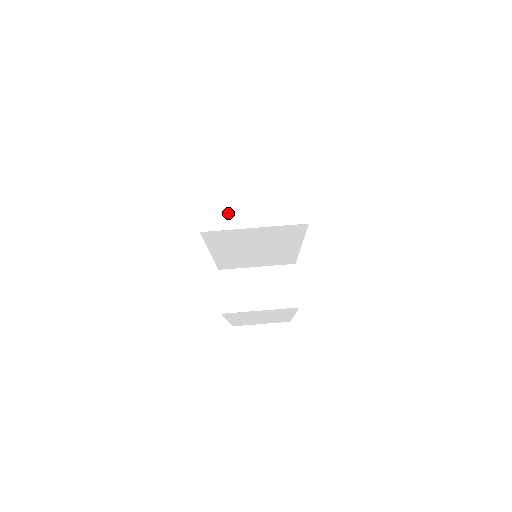
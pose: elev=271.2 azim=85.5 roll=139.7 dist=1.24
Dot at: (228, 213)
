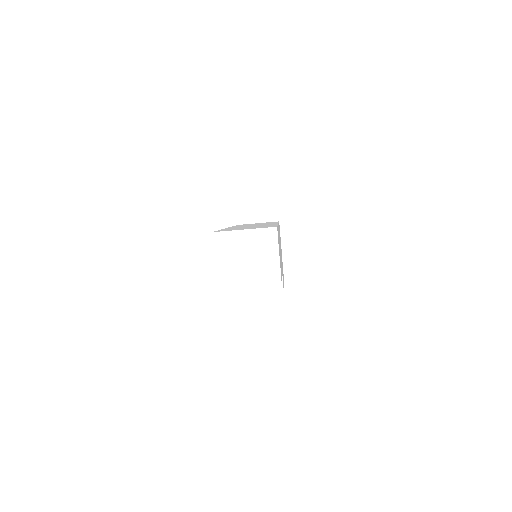
Dot at: (233, 275)
